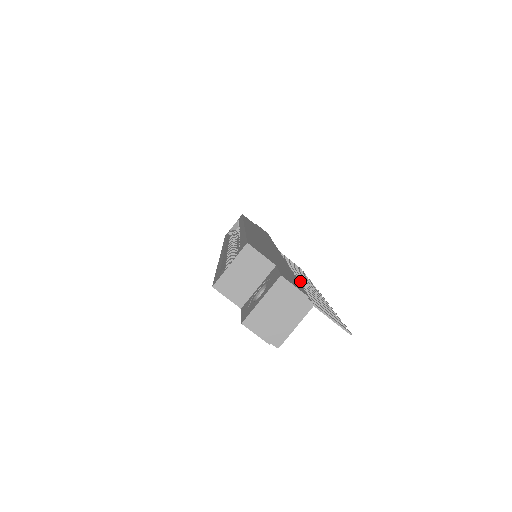
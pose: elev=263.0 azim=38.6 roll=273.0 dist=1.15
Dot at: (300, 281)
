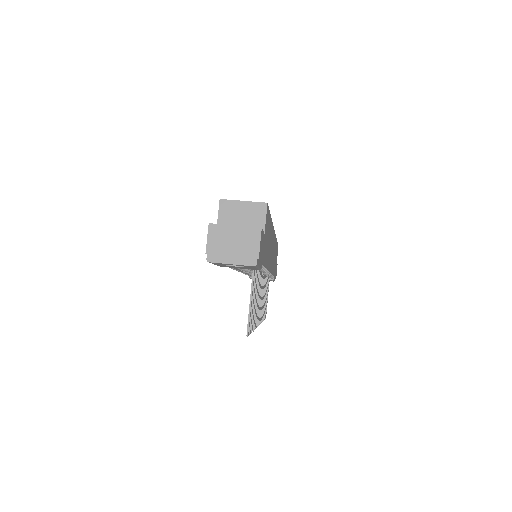
Dot at: occluded
